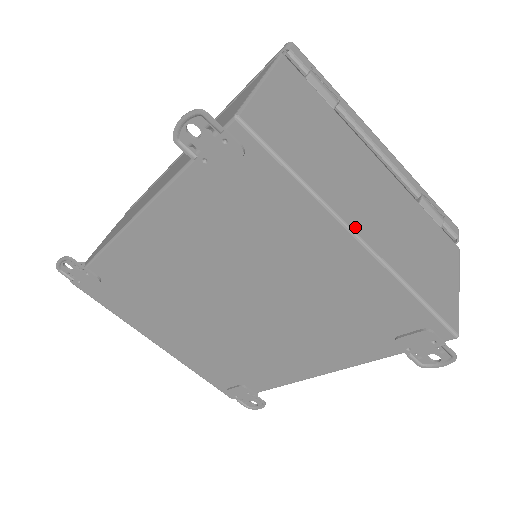
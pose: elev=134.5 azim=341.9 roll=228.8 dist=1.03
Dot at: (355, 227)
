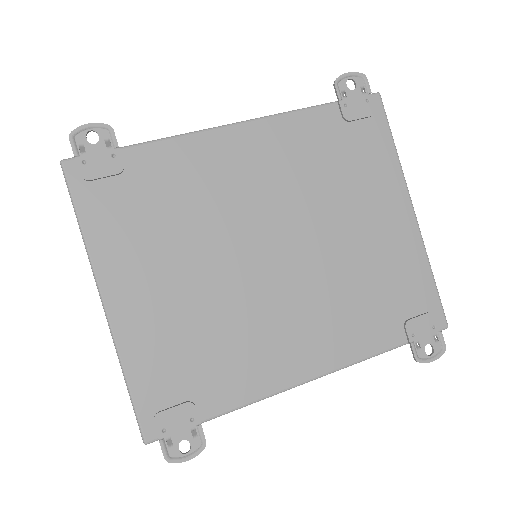
Dot at: (409, 203)
